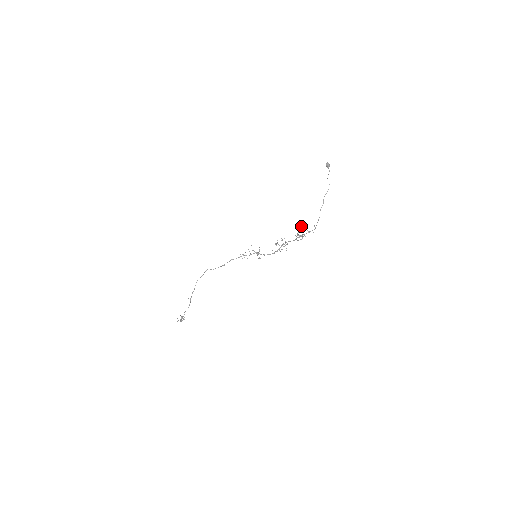
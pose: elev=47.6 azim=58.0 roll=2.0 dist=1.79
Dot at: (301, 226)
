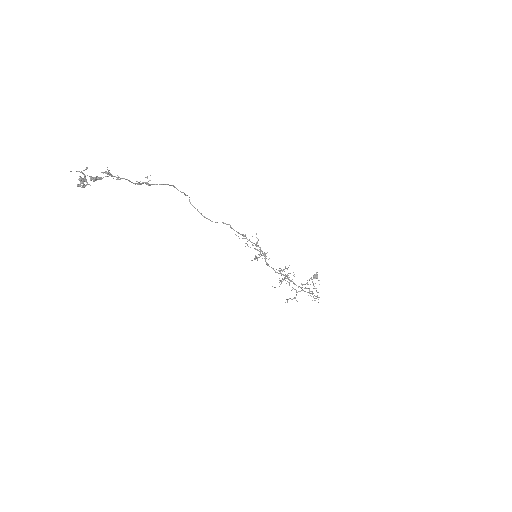
Dot at: occluded
